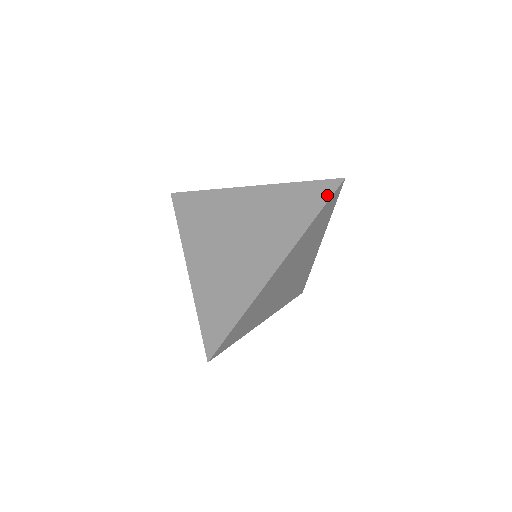
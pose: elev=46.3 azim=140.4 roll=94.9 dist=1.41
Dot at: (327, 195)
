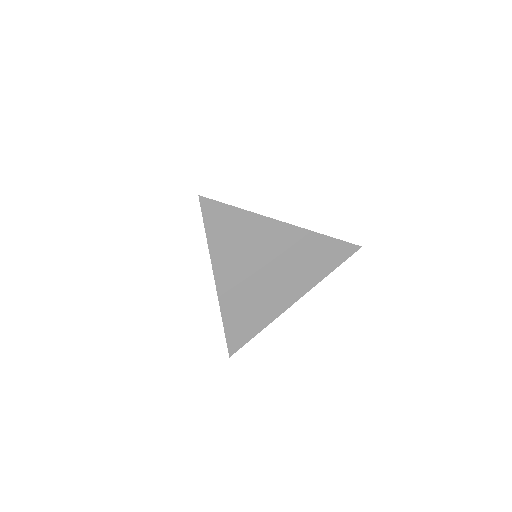
Dot at: (346, 256)
